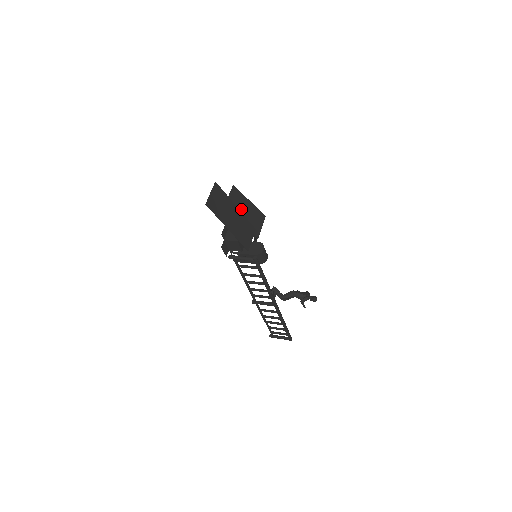
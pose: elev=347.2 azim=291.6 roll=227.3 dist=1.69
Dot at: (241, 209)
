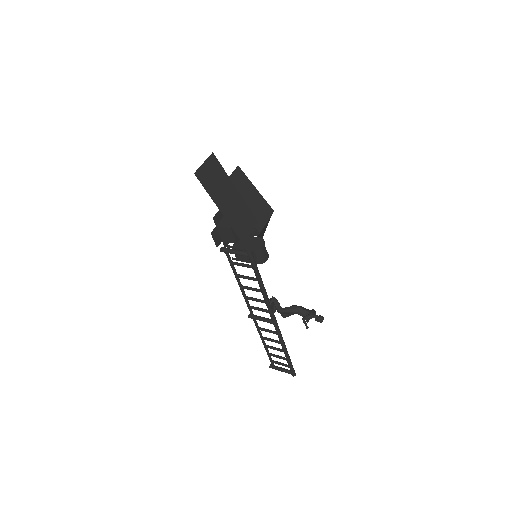
Dot at: (243, 195)
